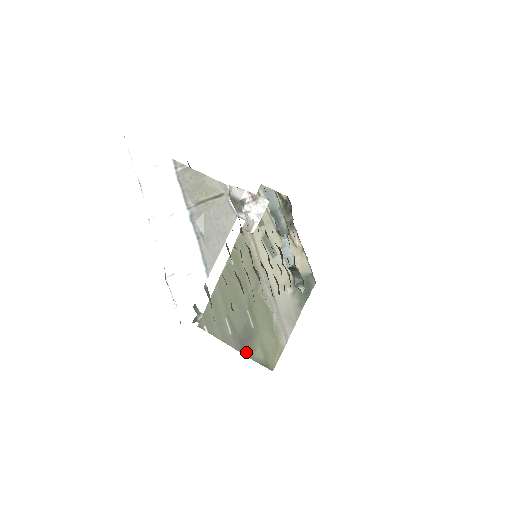
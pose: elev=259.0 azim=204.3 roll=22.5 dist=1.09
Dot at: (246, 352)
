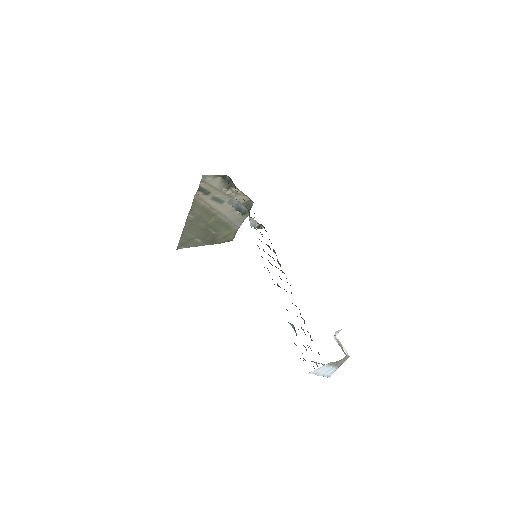
Dot at: (214, 243)
